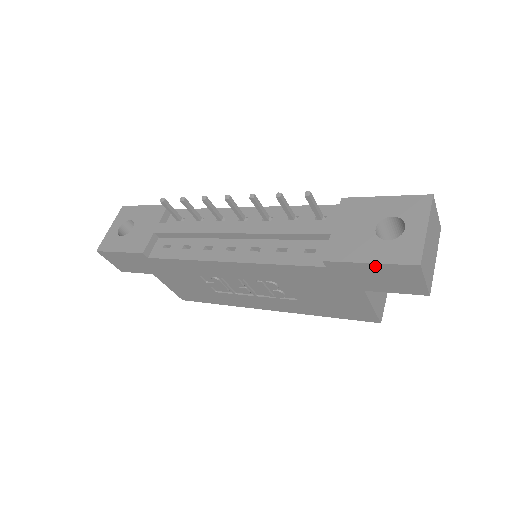
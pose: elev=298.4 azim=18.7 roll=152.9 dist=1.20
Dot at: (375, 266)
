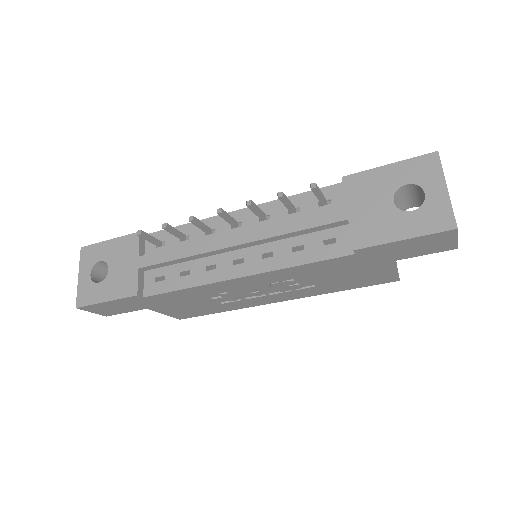
Dot at: (409, 240)
